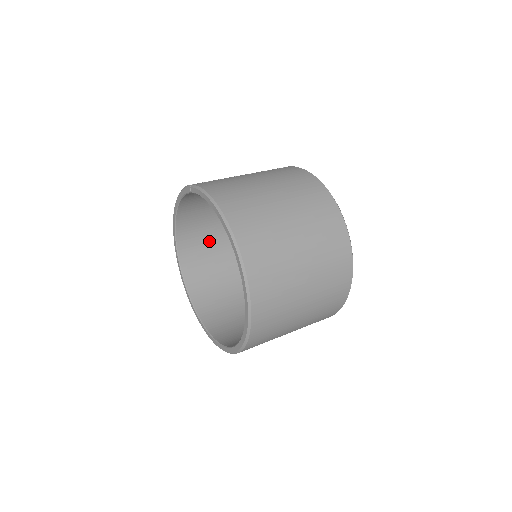
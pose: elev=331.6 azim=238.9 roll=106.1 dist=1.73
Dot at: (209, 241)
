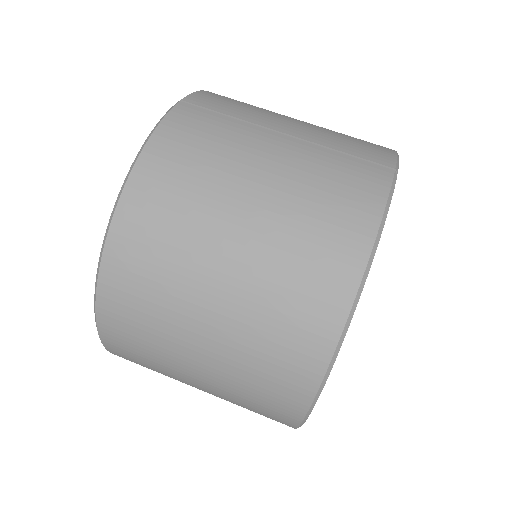
Dot at: occluded
